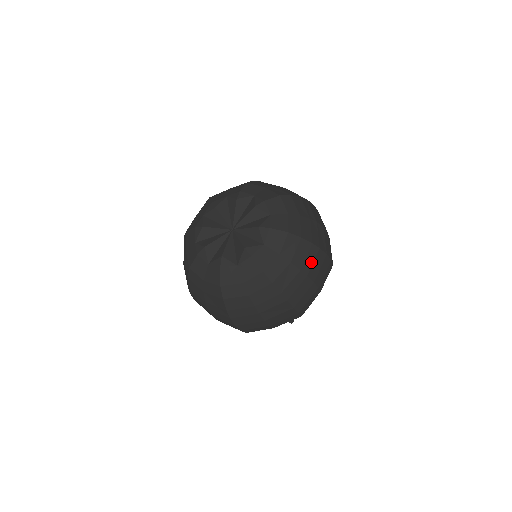
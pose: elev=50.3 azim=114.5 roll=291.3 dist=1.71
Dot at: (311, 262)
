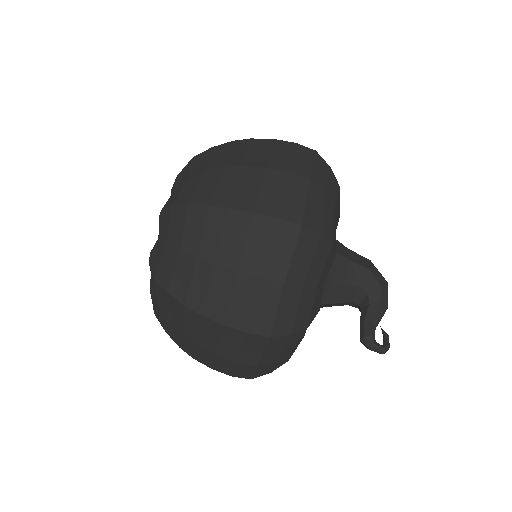
Dot at: (217, 237)
